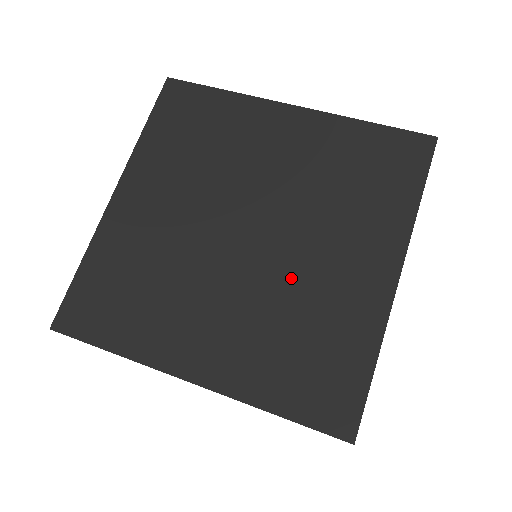
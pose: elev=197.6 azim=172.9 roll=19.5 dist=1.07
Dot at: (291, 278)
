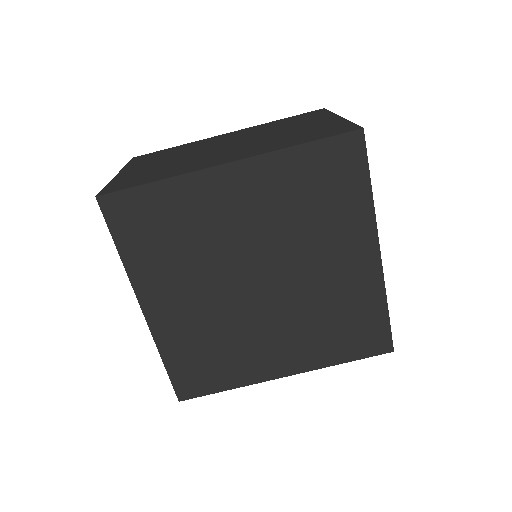
Dot at: (310, 293)
